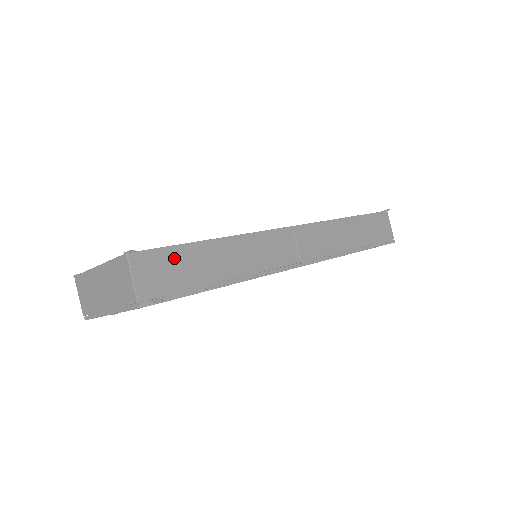
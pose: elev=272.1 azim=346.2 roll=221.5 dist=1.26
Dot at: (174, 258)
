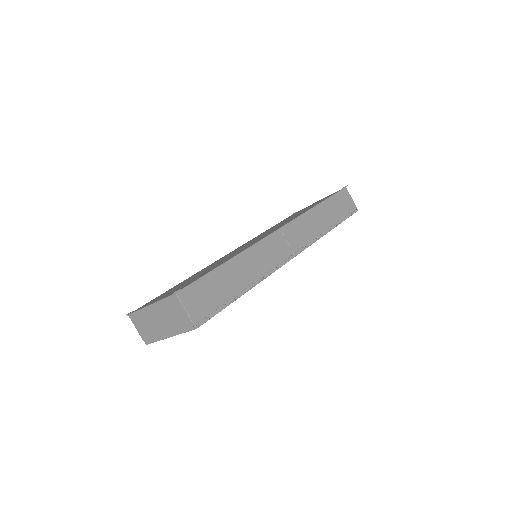
Dot at: (207, 285)
